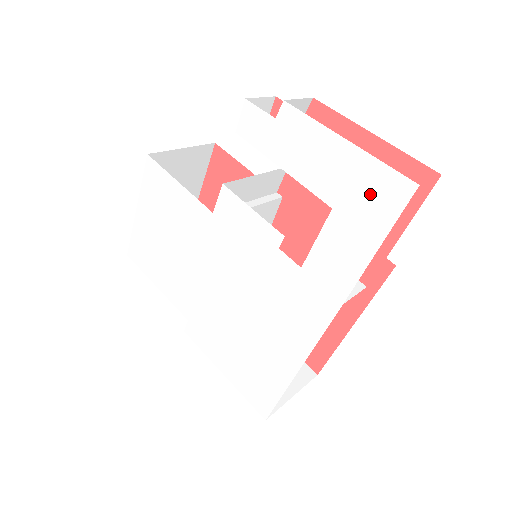
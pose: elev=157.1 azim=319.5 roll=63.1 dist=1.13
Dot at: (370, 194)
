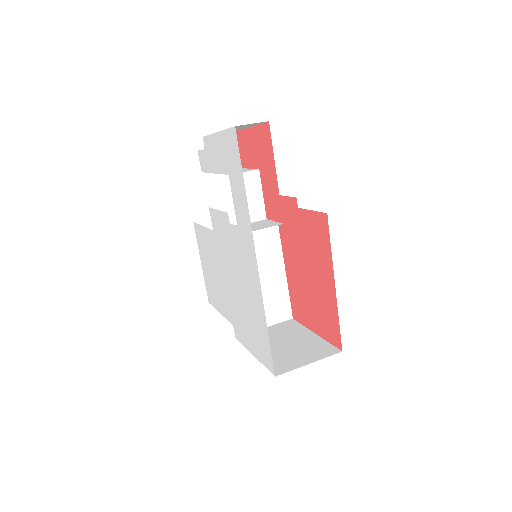
Dot at: (231, 151)
